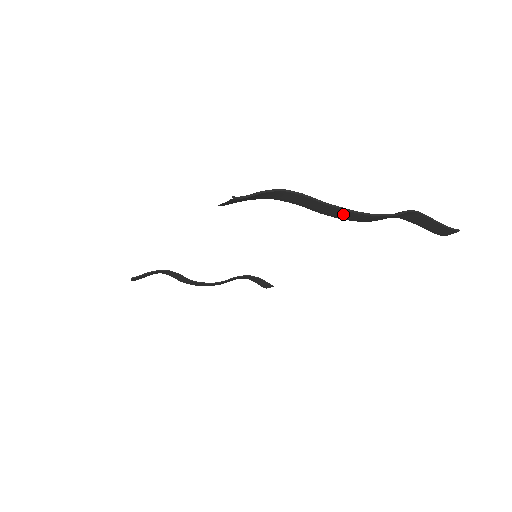
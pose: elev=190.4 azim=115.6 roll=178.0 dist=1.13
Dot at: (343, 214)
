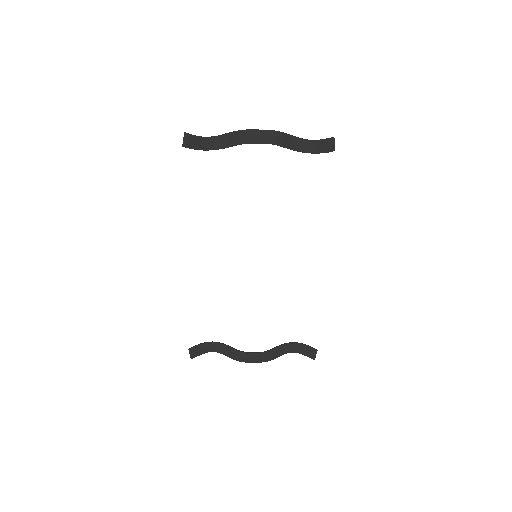
Dot at: (249, 135)
